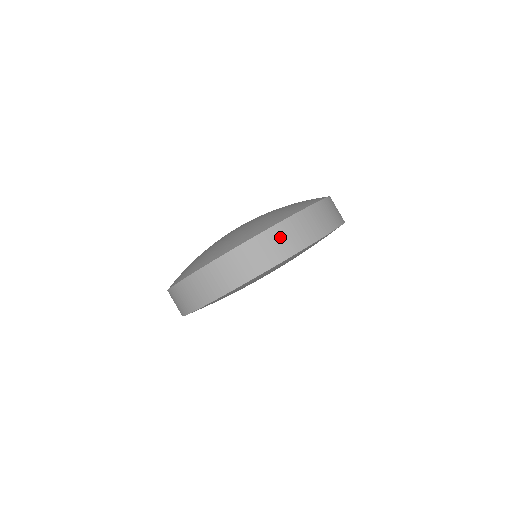
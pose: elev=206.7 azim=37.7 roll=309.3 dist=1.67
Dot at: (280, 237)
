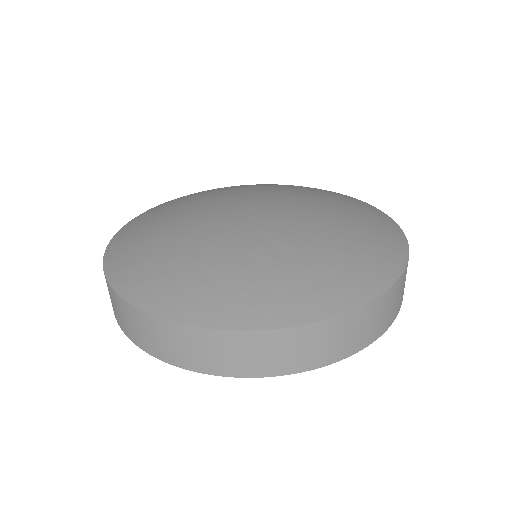
Dot at: (390, 303)
